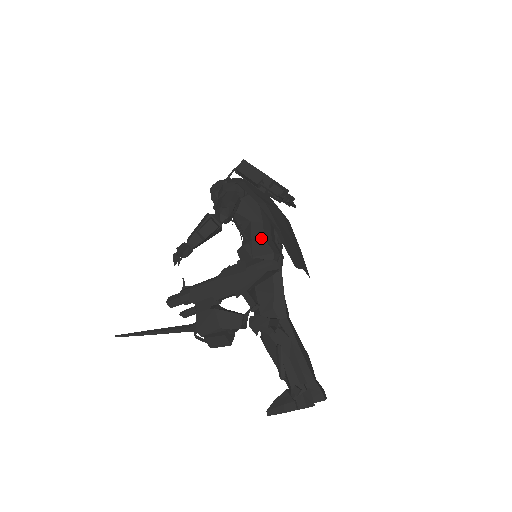
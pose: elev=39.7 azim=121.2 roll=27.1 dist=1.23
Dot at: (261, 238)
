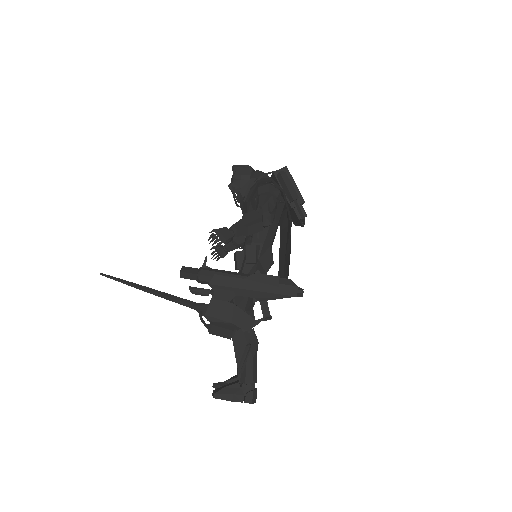
Dot at: (269, 244)
